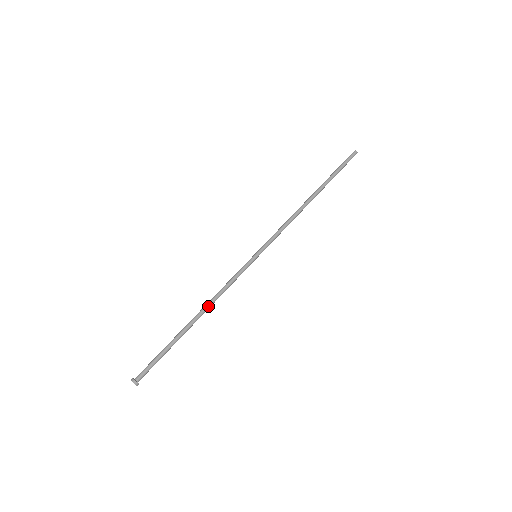
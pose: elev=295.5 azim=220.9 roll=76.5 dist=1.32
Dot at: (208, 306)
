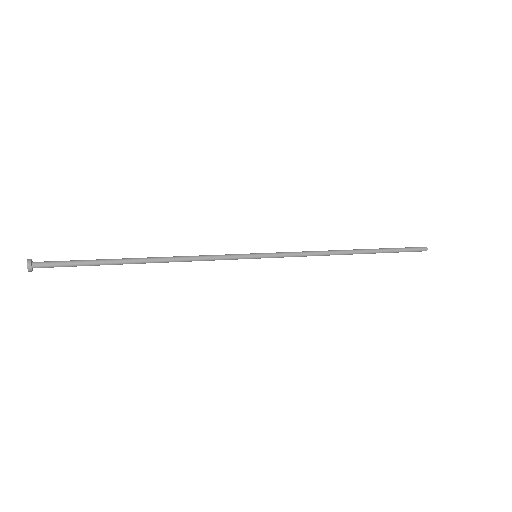
Dot at: (169, 258)
